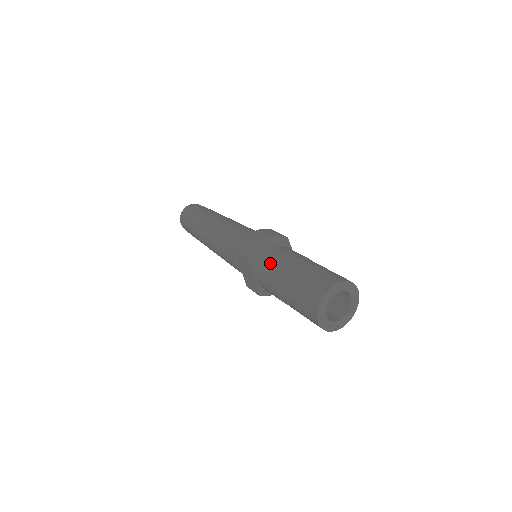
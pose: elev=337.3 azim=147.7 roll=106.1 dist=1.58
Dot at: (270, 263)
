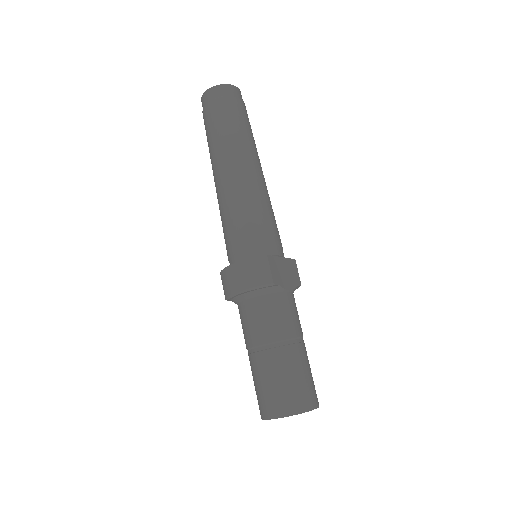
Dot at: (242, 322)
